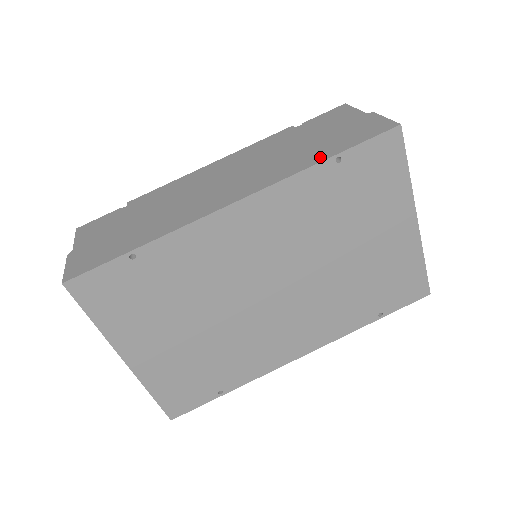
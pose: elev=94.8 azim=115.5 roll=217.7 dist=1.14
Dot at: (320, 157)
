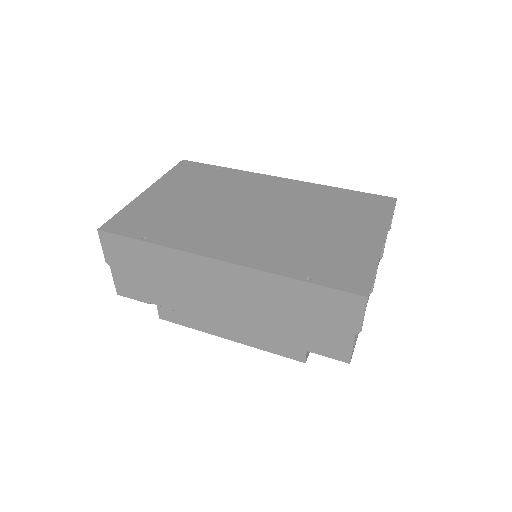
Dot at: occluded
